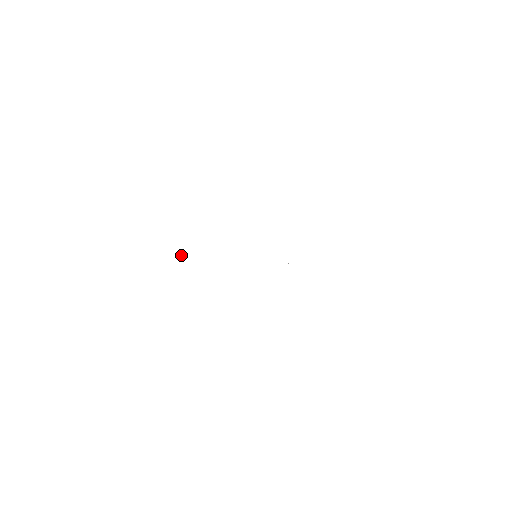
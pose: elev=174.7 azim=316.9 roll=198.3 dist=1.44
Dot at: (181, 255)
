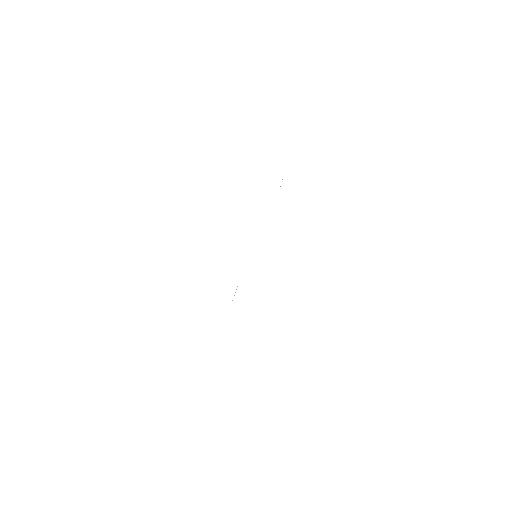
Dot at: occluded
